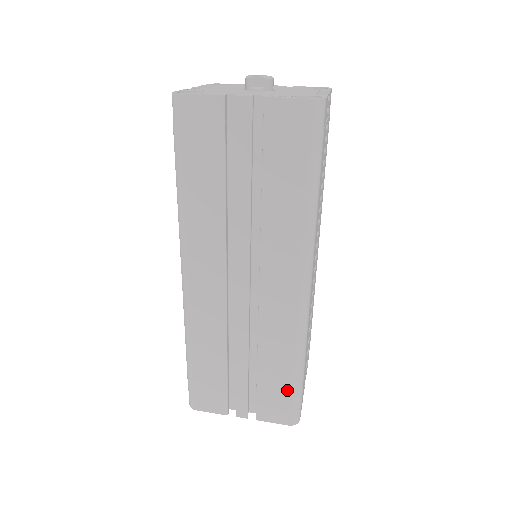
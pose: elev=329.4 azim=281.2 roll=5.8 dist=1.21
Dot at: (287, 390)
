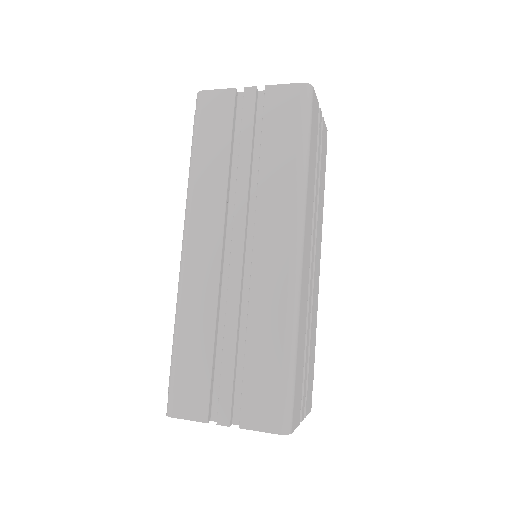
Dot at: (276, 378)
